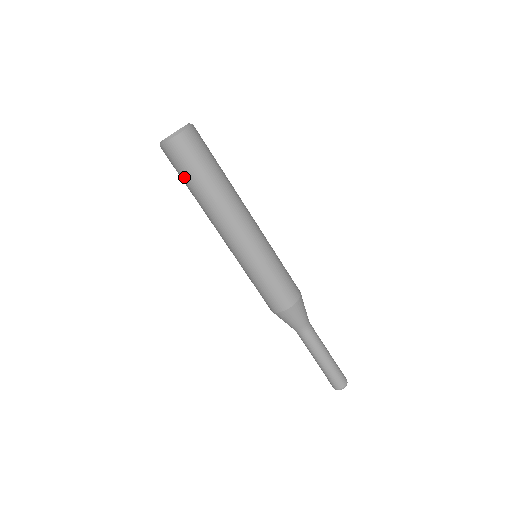
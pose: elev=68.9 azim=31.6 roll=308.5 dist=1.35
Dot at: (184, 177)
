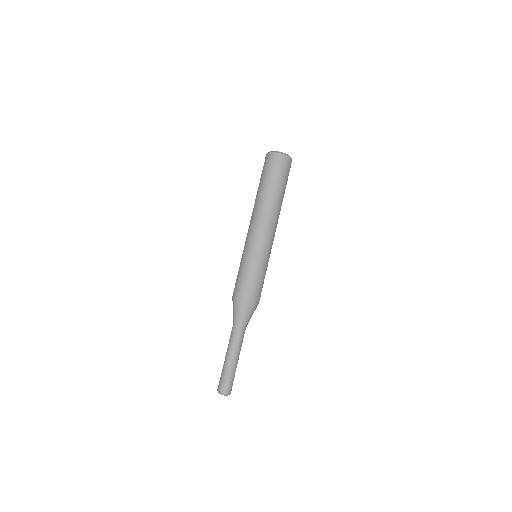
Dot at: occluded
